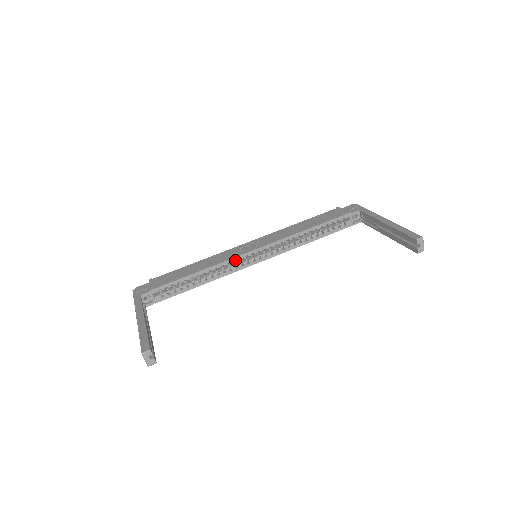
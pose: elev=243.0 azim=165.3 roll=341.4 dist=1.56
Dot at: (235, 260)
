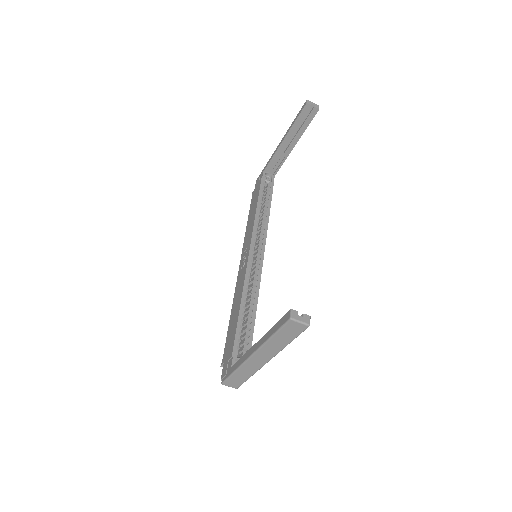
Dot at: (249, 272)
